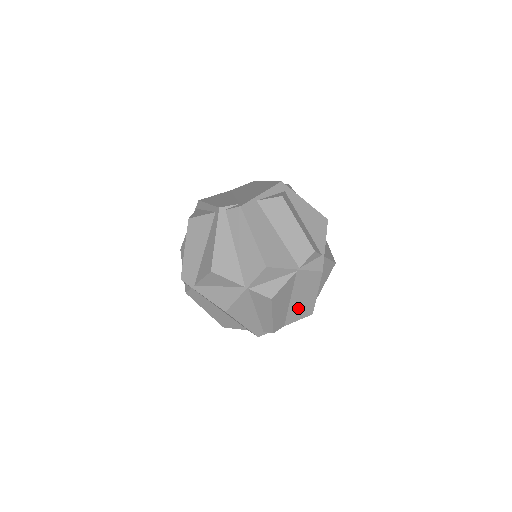
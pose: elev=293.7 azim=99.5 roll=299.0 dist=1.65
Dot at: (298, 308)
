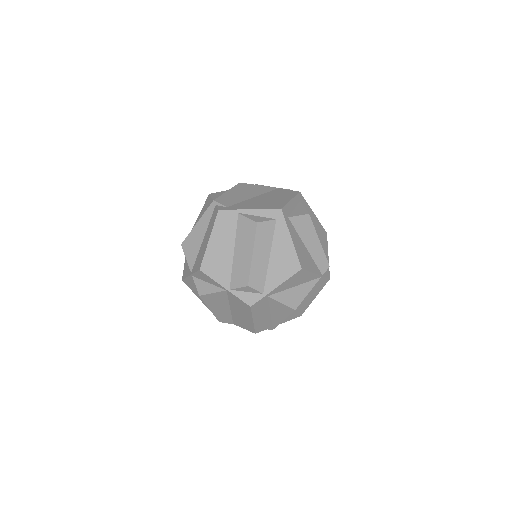
Dot at: (240, 319)
